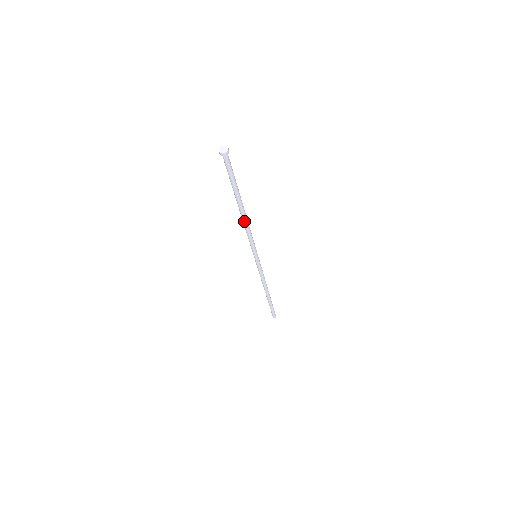
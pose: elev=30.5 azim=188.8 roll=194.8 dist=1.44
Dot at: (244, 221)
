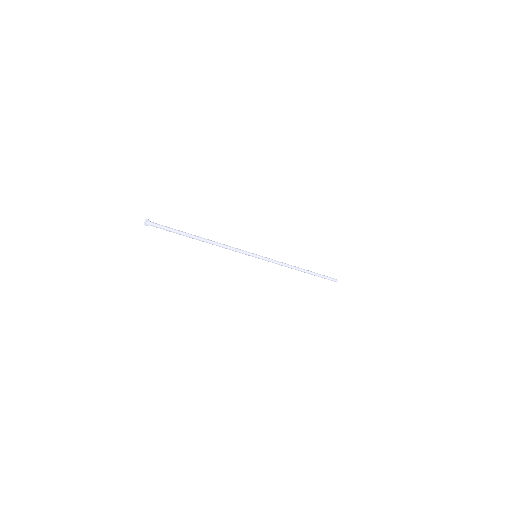
Dot at: (214, 244)
